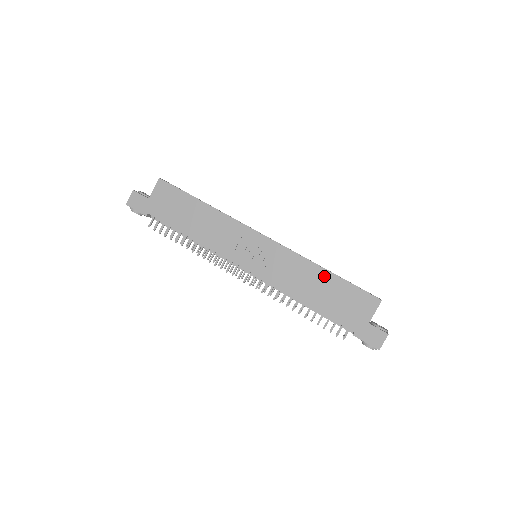
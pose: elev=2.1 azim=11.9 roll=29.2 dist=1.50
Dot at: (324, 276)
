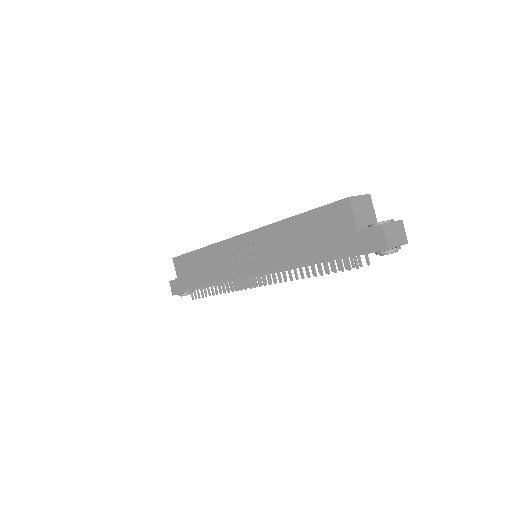
Dot at: (294, 224)
